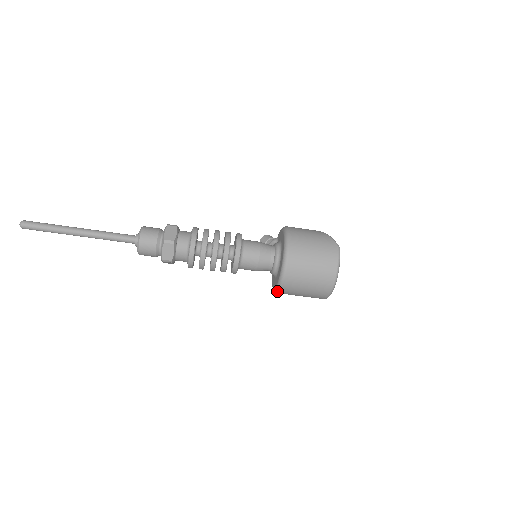
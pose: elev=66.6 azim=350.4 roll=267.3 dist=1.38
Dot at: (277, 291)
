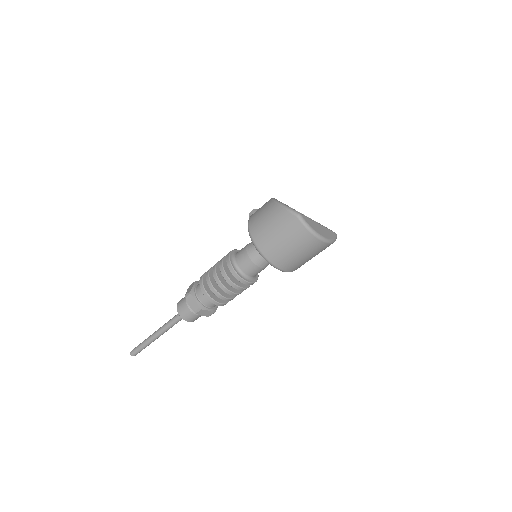
Dot at: occluded
